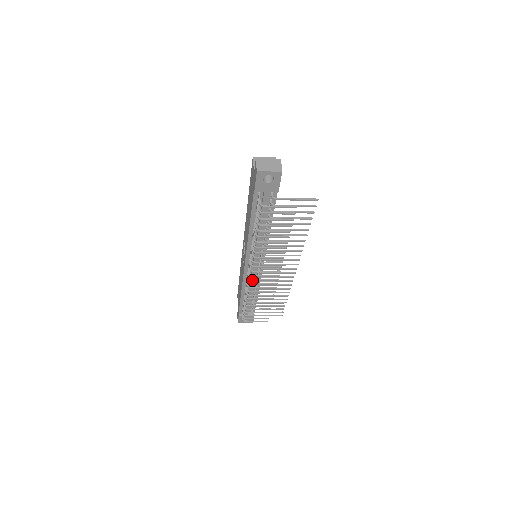
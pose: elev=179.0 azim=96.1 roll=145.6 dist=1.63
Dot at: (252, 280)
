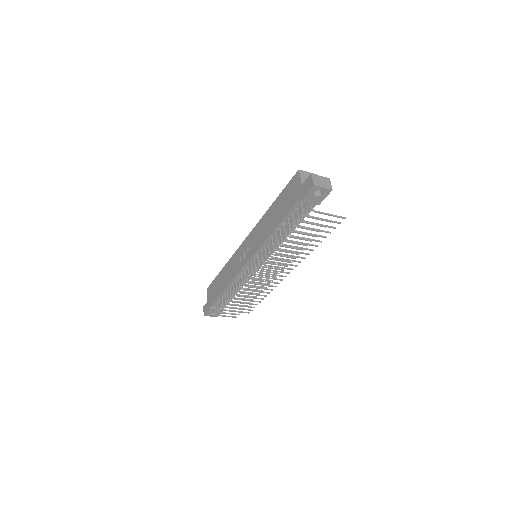
Dot at: (251, 278)
